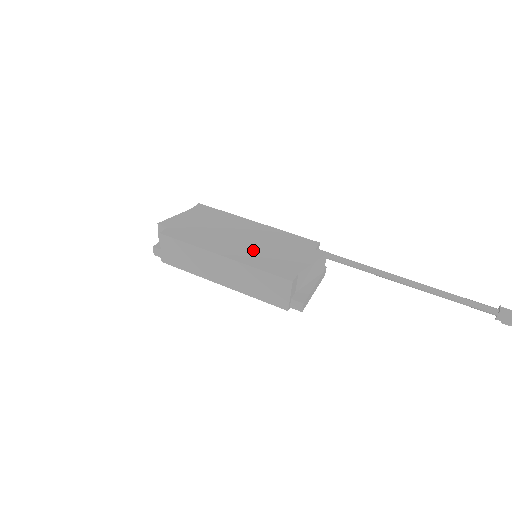
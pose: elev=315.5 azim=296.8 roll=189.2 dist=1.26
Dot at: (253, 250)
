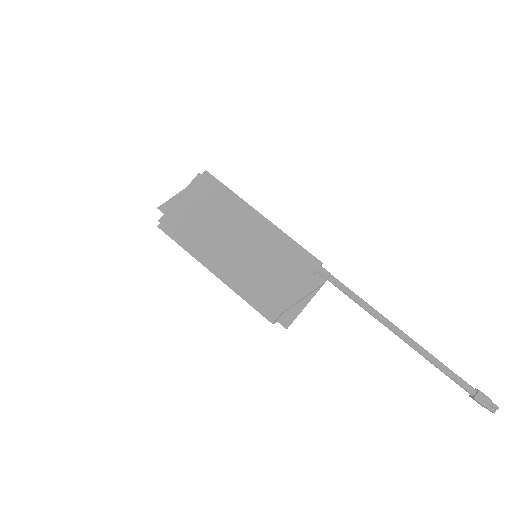
Dot at: (246, 268)
